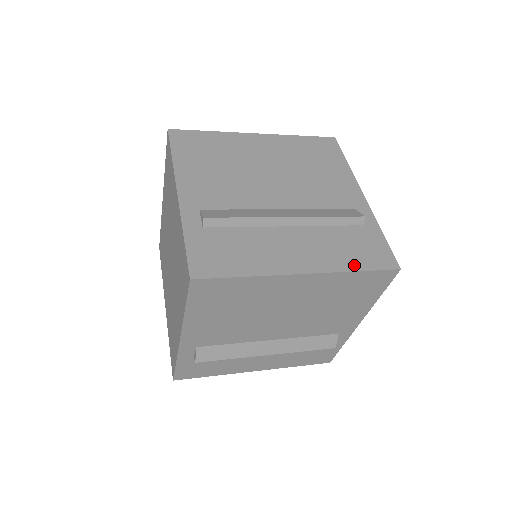
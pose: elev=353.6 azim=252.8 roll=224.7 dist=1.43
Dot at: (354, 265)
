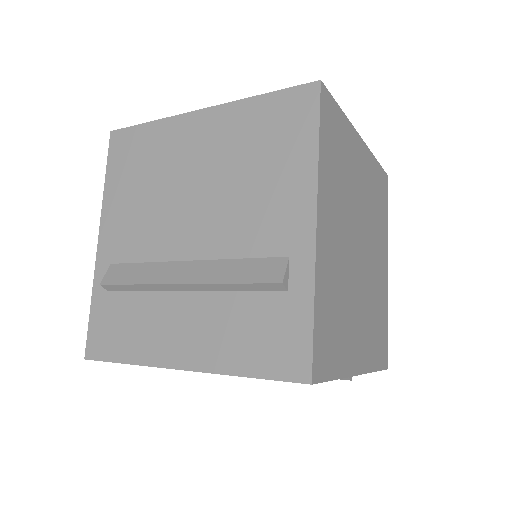
Dot at: occluded
